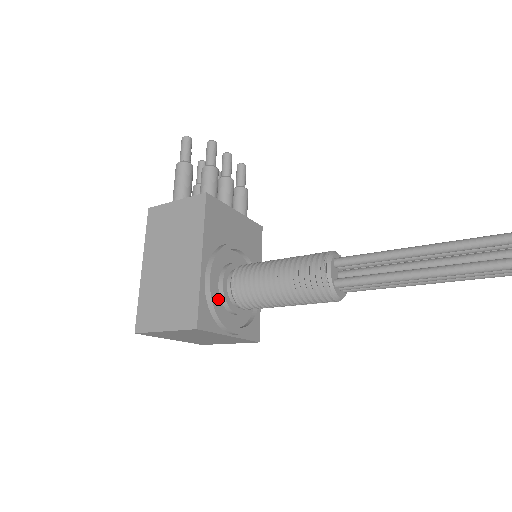
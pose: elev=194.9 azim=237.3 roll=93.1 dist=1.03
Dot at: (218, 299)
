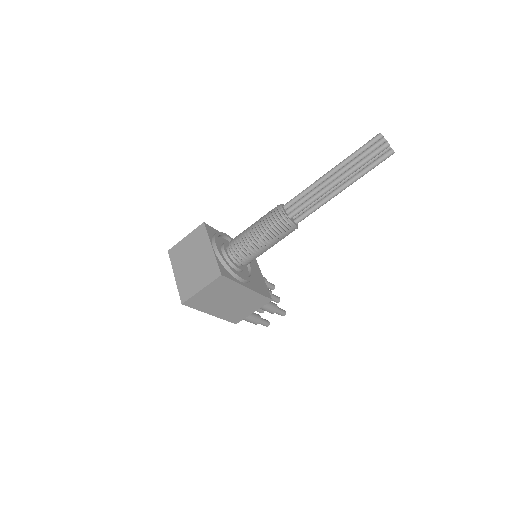
Dot at: (222, 243)
